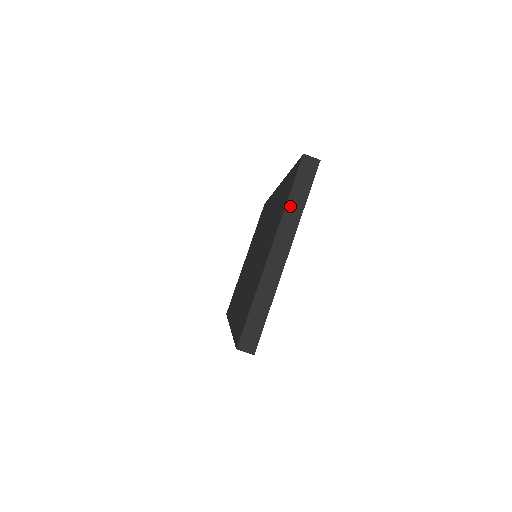
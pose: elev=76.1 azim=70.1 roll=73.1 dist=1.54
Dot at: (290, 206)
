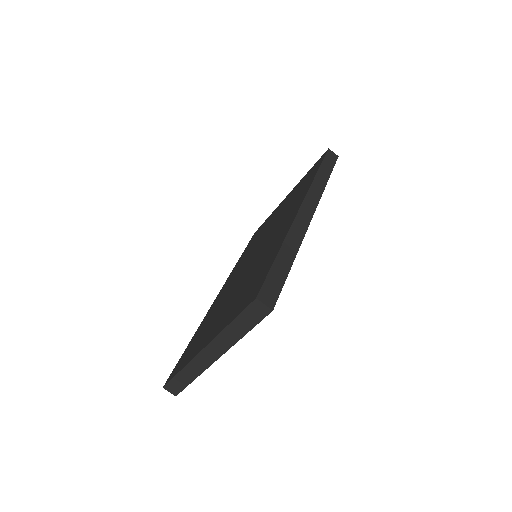
Dot at: (229, 330)
